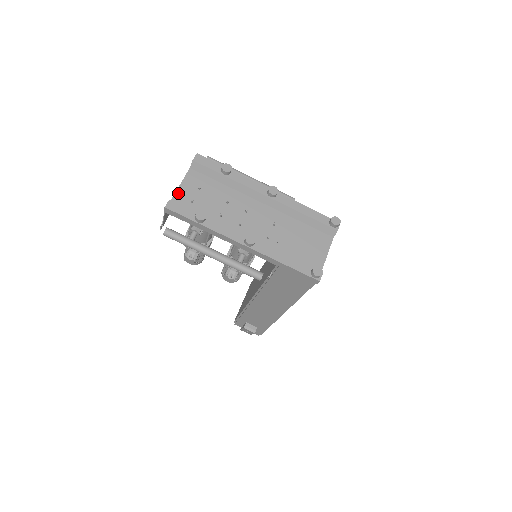
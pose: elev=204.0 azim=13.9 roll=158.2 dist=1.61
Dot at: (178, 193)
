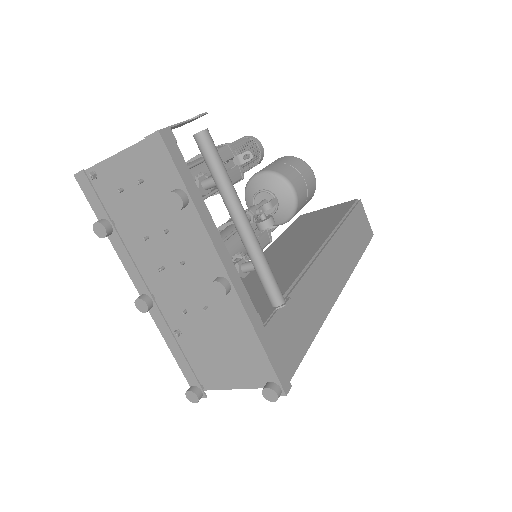
Dot at: (111, 162)
